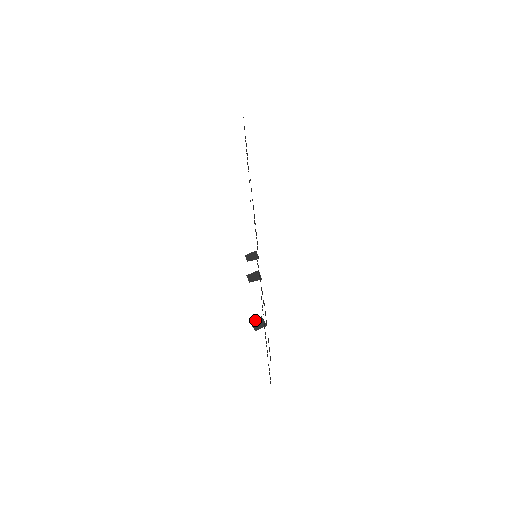
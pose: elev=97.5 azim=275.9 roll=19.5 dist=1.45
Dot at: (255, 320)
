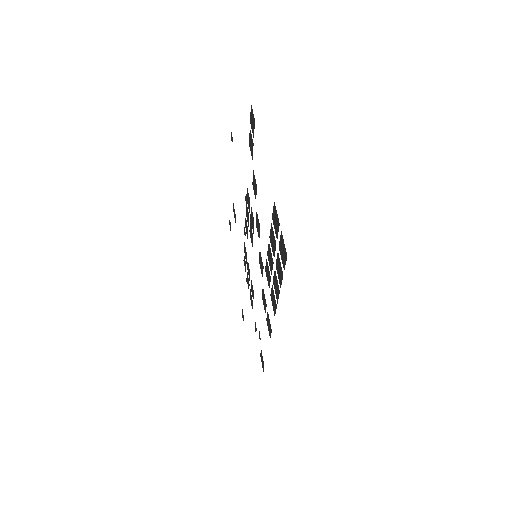
Dot at: occluded
